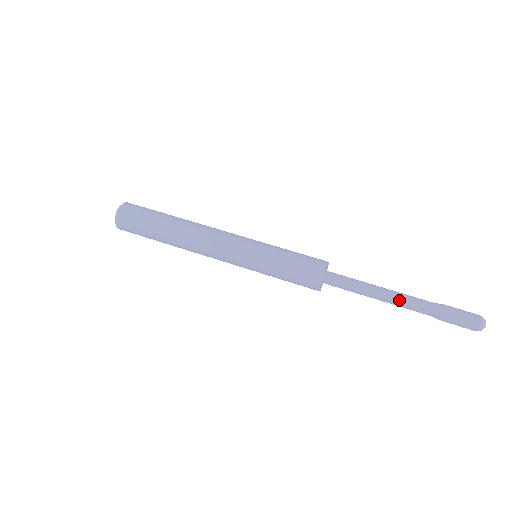
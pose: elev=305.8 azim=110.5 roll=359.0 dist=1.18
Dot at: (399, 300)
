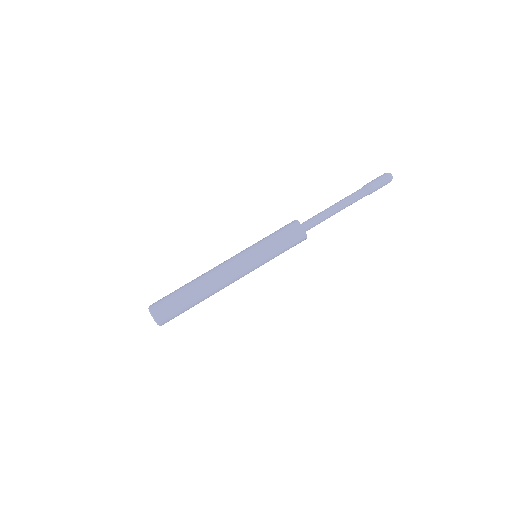
Dot at: occluded
